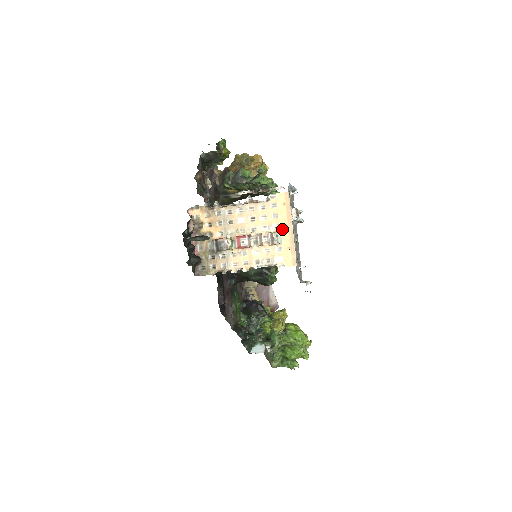
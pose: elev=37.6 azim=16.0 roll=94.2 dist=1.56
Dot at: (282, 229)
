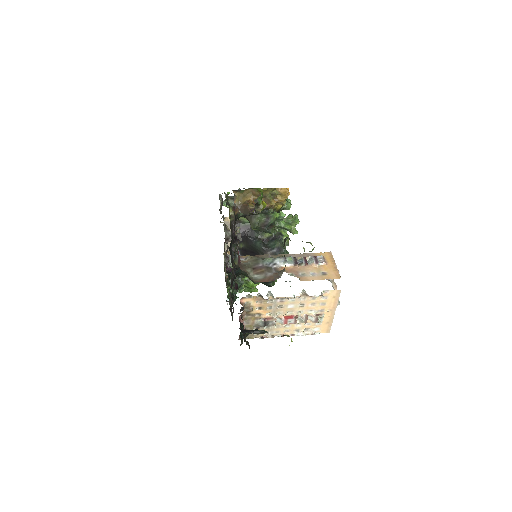
Dot at: (326, 312)
